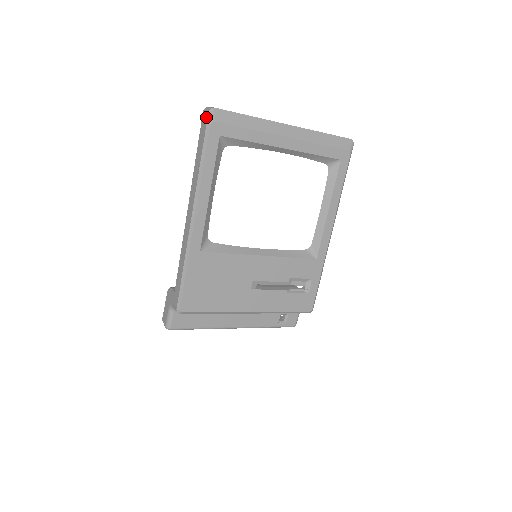
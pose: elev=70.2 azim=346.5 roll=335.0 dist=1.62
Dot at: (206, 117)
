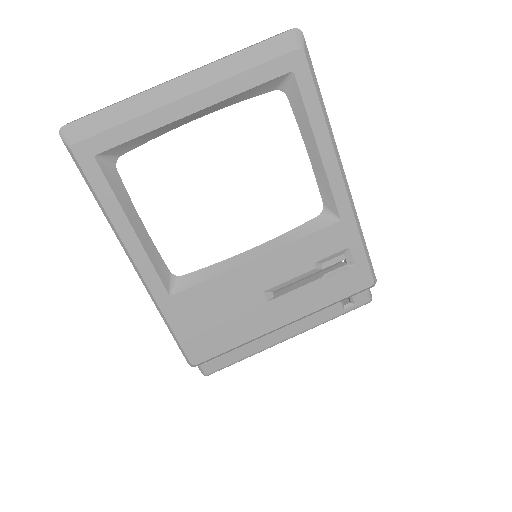
Dot at: (64, 143)
